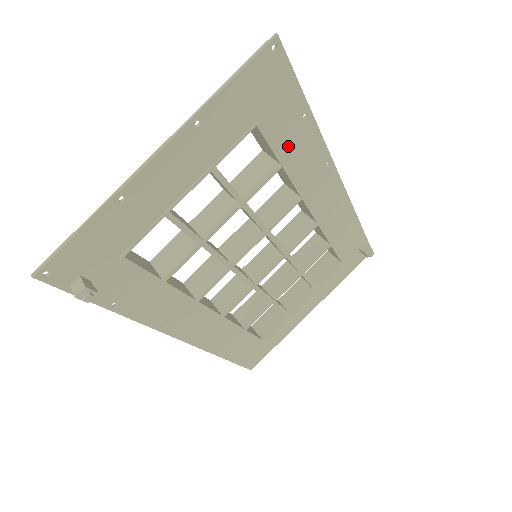
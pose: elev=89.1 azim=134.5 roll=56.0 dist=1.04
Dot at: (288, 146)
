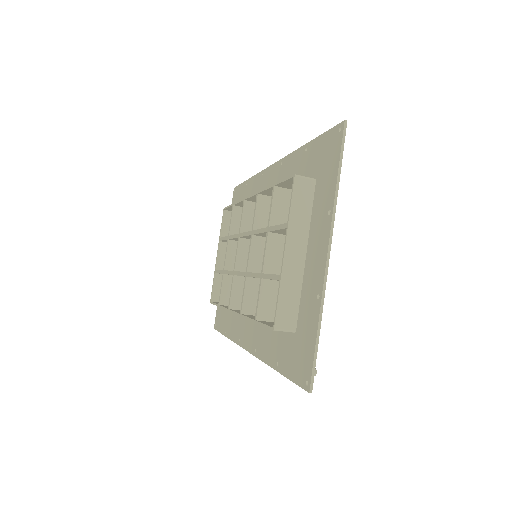
Dot at: occluded
